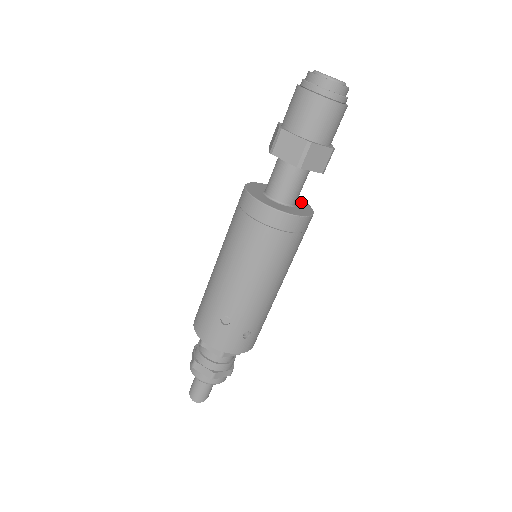
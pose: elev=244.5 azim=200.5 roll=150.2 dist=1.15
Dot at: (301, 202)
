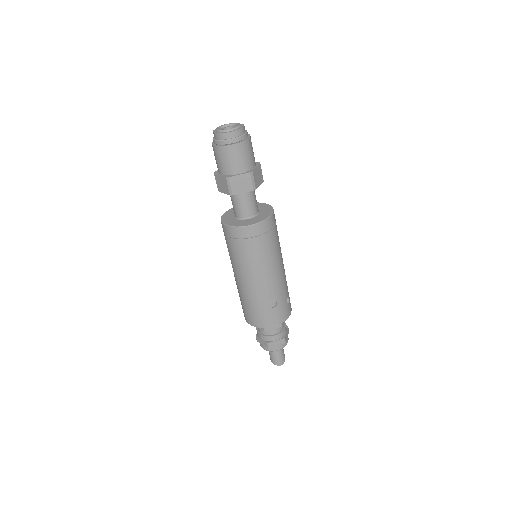
Dot at: occluded
